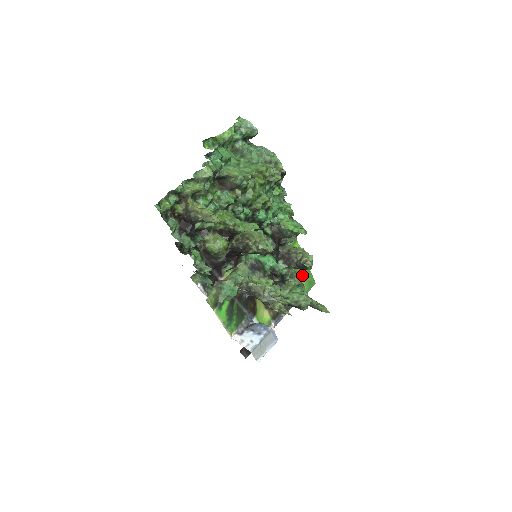
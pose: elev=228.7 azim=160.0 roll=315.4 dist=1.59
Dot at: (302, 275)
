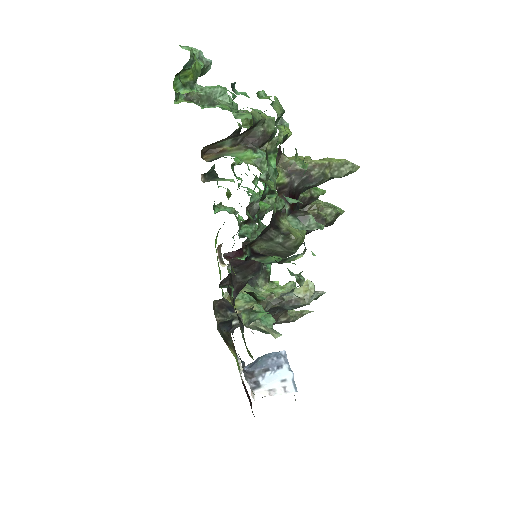
Dot at: occluded
